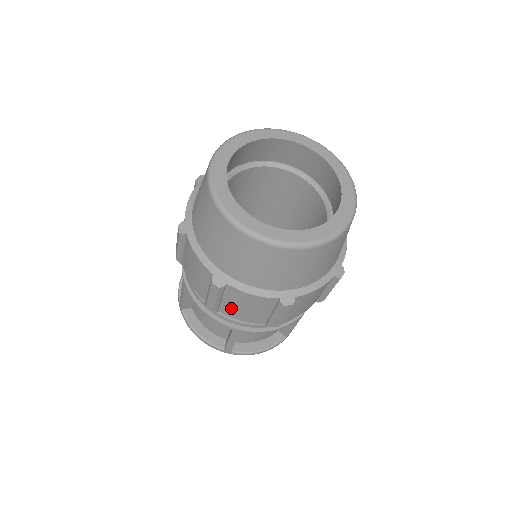
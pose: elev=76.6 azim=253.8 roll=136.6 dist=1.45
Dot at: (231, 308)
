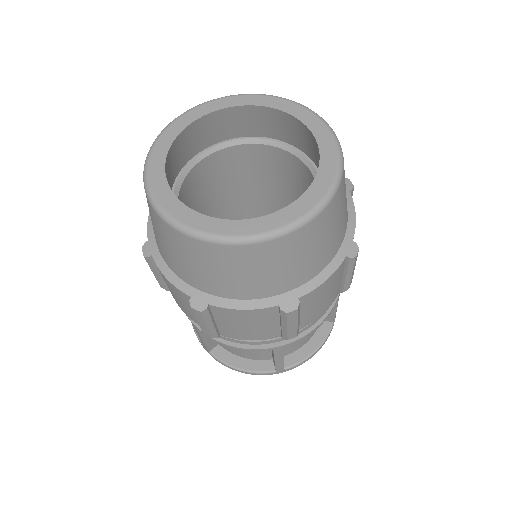
Dot at: occluded
